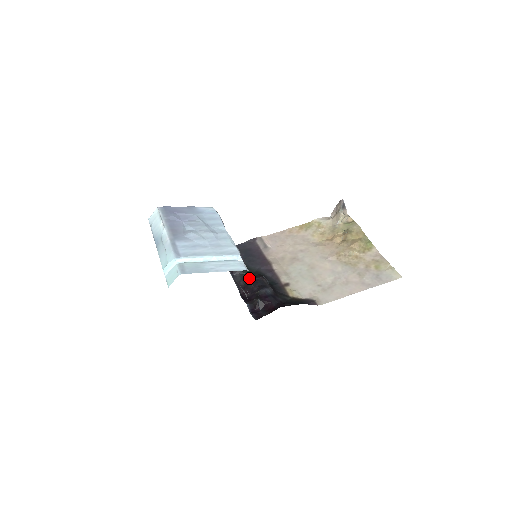
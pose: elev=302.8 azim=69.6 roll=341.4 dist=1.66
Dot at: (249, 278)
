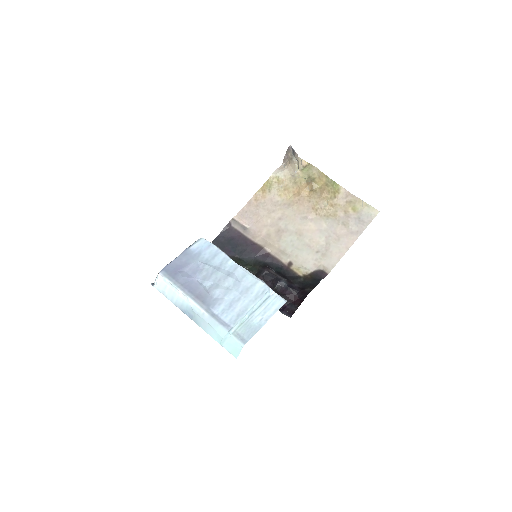
Dot at: (254, 273)
